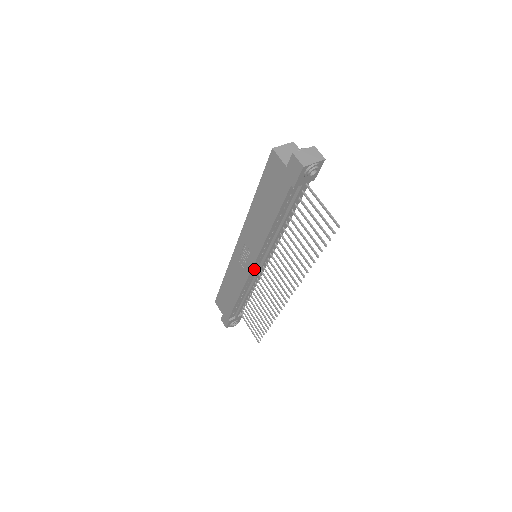
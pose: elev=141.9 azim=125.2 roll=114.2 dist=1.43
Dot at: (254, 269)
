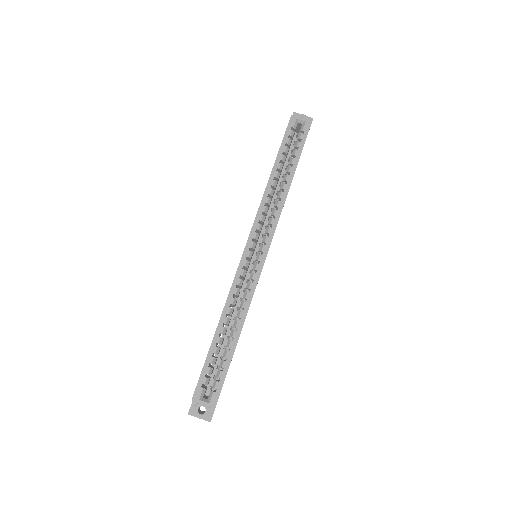
Dot at: occluded
